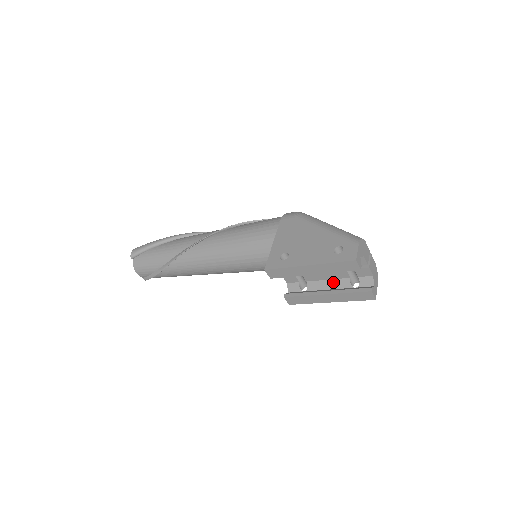
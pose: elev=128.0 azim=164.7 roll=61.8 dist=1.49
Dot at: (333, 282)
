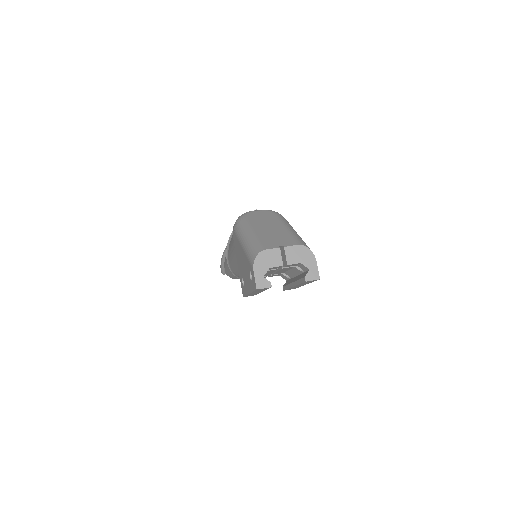
Dot at: (292, 271)
